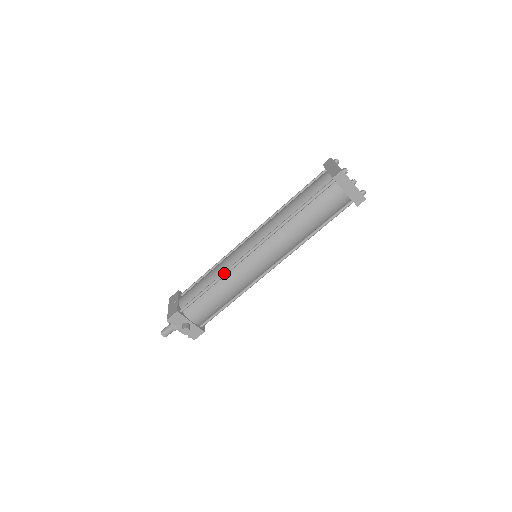
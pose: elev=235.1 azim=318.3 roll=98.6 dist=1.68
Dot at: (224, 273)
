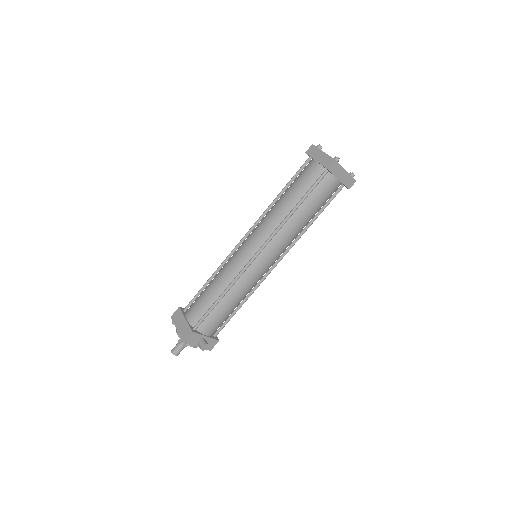
Dot at: (233, 283)
